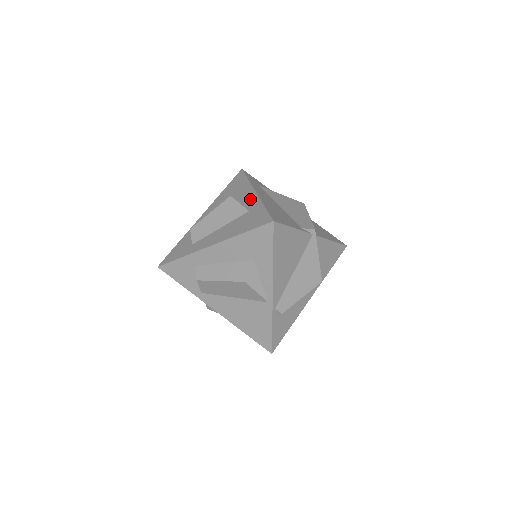
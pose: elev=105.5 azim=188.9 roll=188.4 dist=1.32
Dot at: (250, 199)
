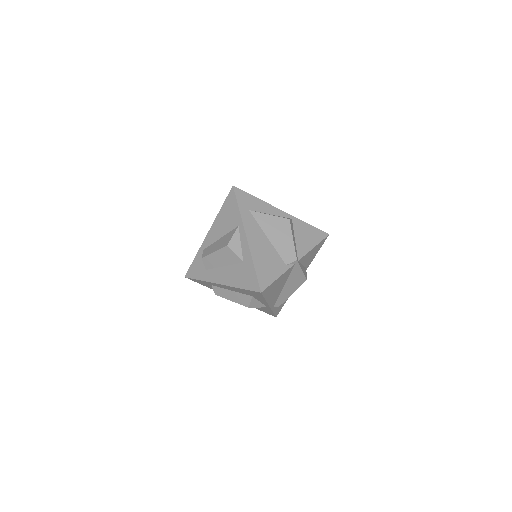
Dot at: (243, 246)
